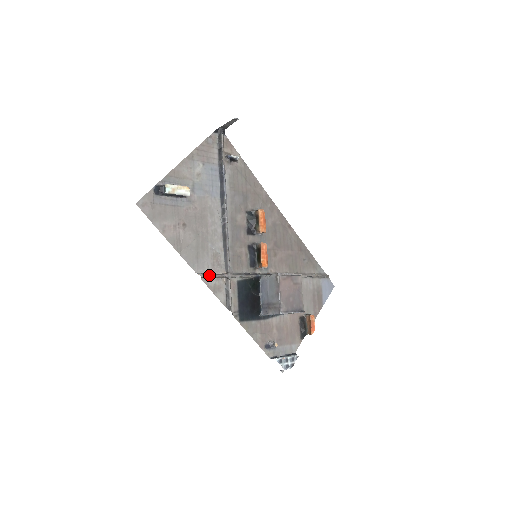
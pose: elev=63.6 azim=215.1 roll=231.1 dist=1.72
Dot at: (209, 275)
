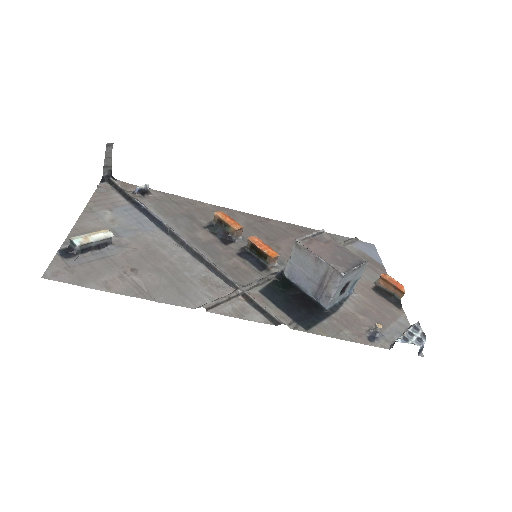
Dot at: (214, 301)
